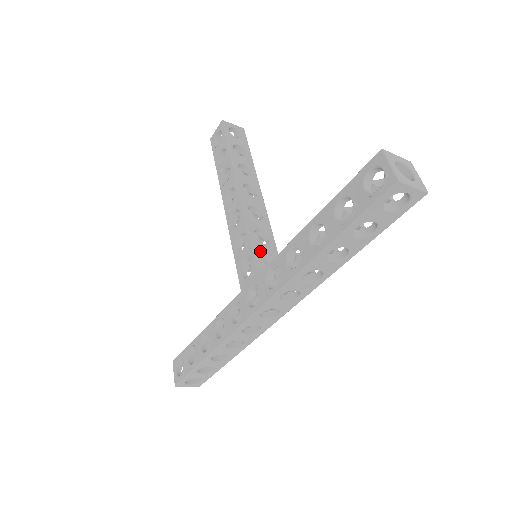
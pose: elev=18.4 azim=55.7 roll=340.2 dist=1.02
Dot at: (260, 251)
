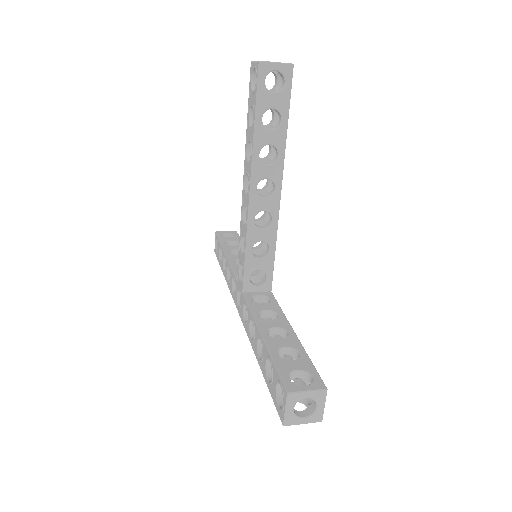
Dot at: (252, 268)
